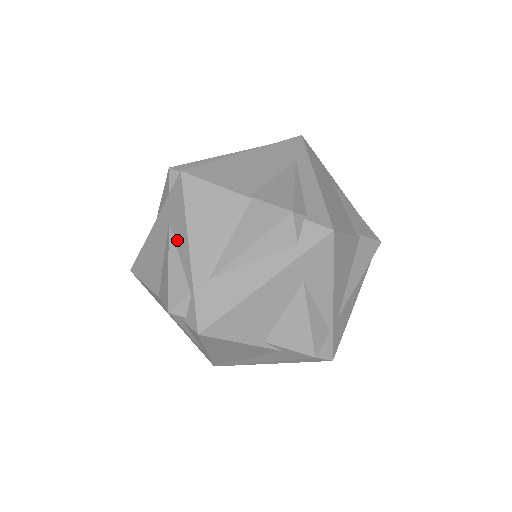
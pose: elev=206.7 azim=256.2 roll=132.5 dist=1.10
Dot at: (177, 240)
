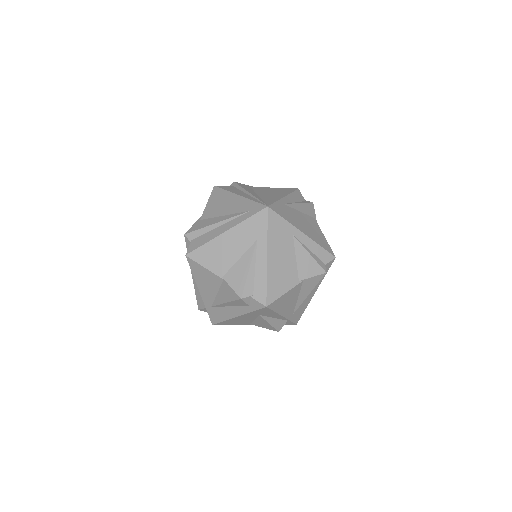
Dot at: occluded
